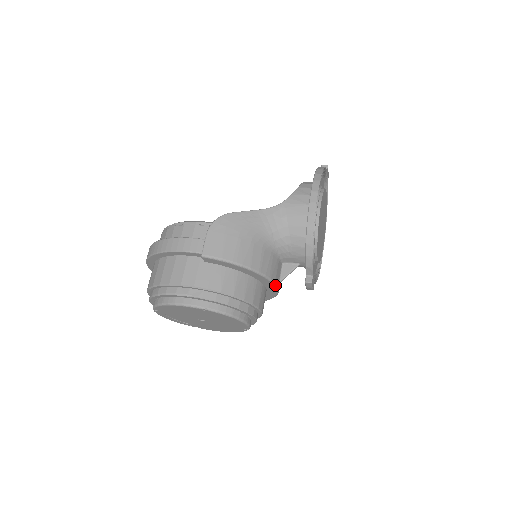
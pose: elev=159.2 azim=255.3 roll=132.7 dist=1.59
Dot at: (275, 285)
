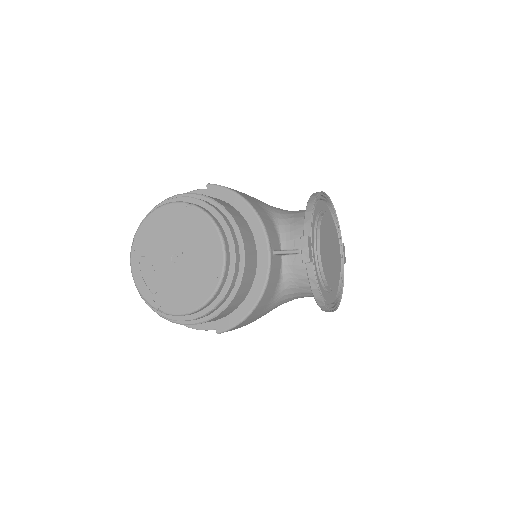
Dot at: (268, 242)
